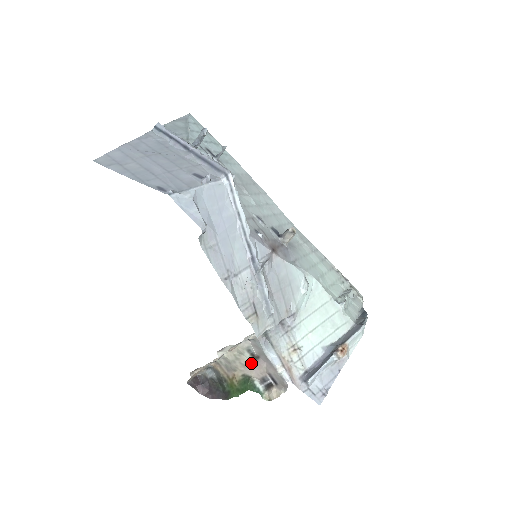
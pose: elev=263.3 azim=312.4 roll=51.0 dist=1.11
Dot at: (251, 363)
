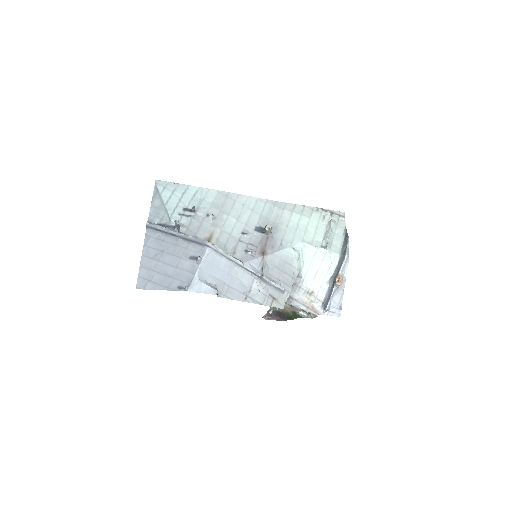
Dot at: (291, 307)
